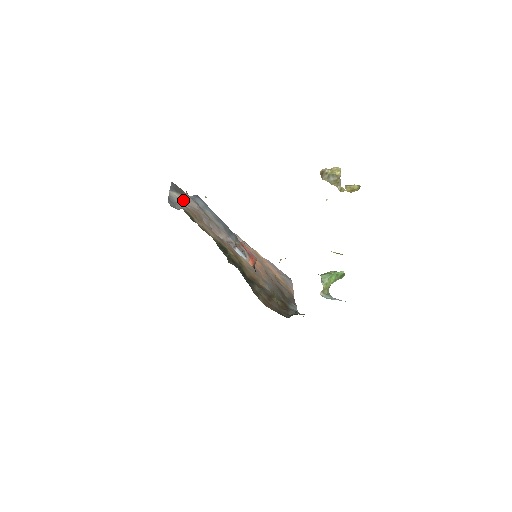
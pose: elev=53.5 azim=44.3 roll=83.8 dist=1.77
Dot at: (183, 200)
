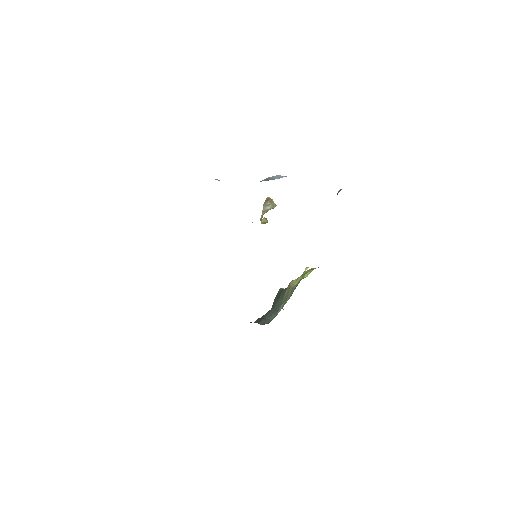
Dot at: occluded
